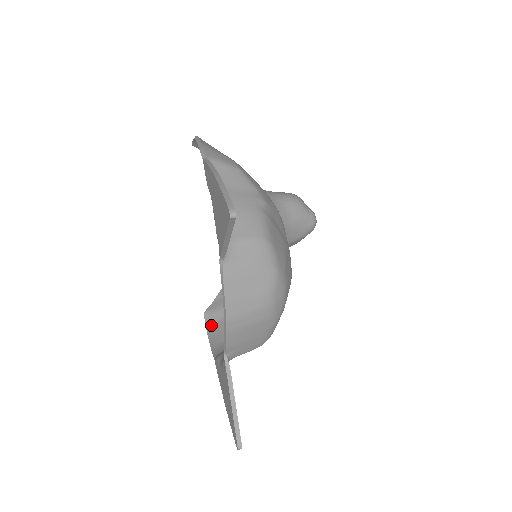
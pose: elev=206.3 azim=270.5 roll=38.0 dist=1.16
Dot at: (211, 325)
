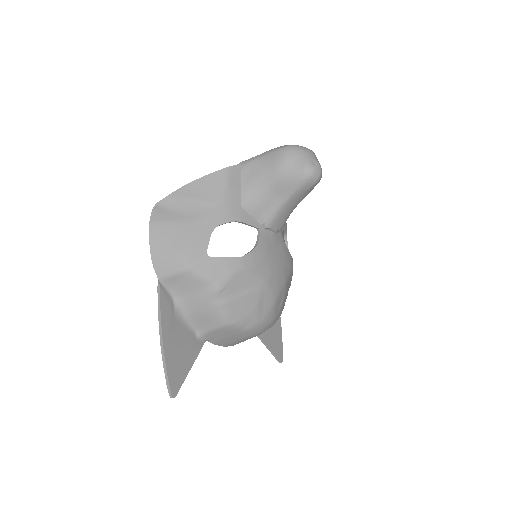
Dot at: occluded
